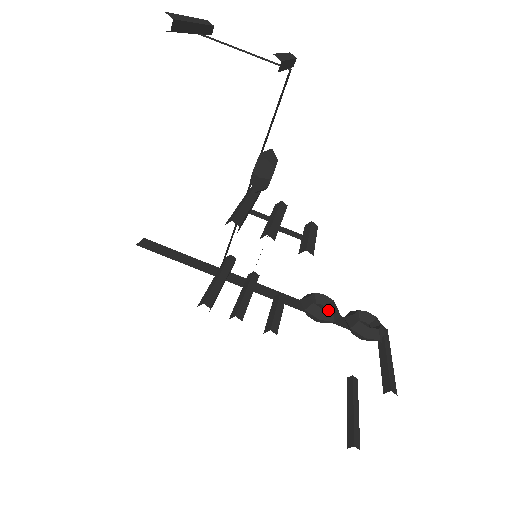
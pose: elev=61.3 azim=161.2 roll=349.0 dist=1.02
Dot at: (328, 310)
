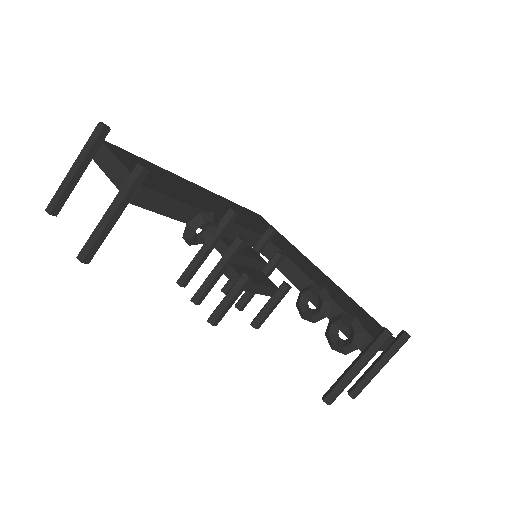
Dot at: (307, 314)
